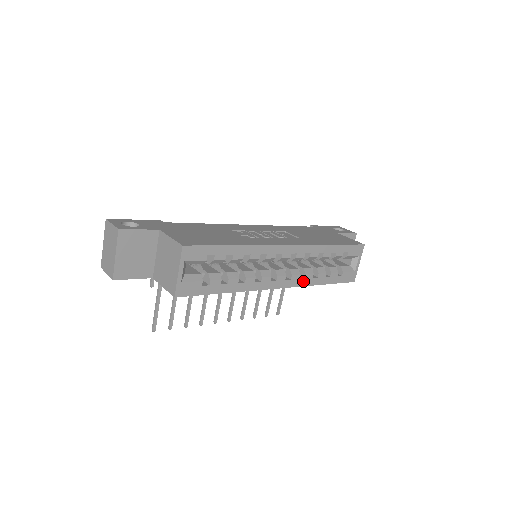
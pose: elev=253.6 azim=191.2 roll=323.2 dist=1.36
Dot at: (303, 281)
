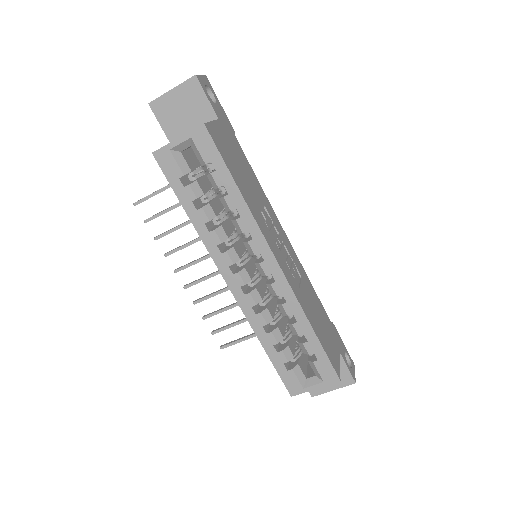
Dot at: (252, 314)
